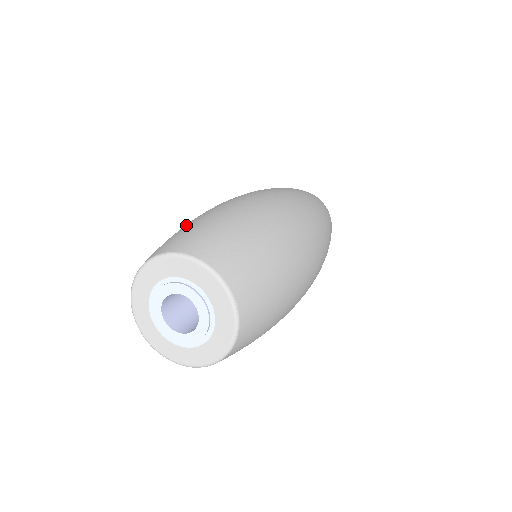
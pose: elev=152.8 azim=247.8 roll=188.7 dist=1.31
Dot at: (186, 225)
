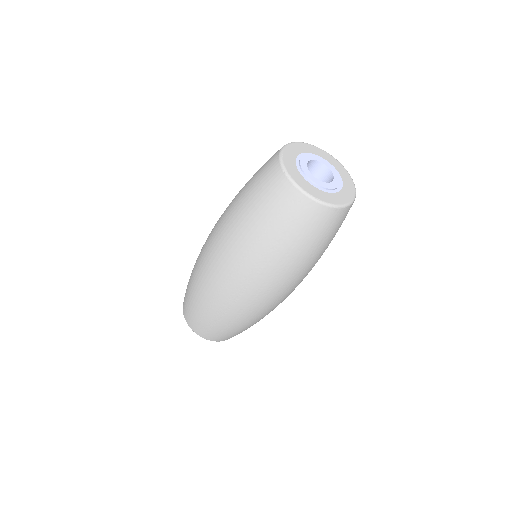
Dot at: occluded
